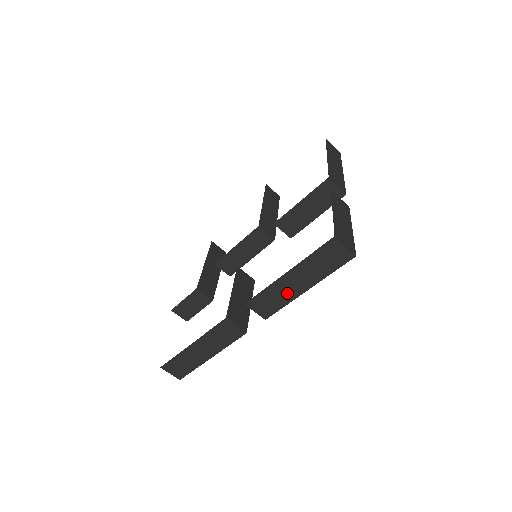
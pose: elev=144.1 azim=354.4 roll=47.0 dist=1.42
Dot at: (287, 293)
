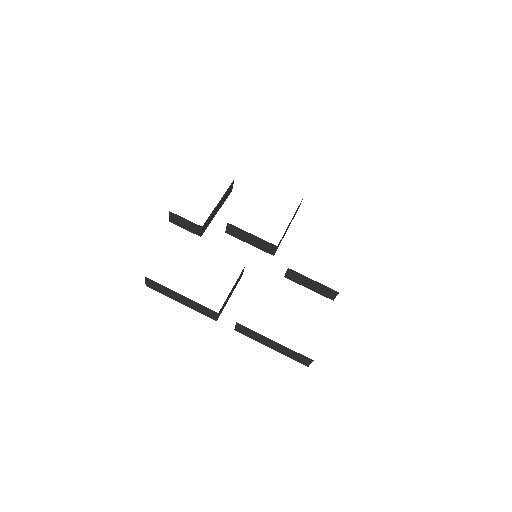
Dot at: (261, 340)
